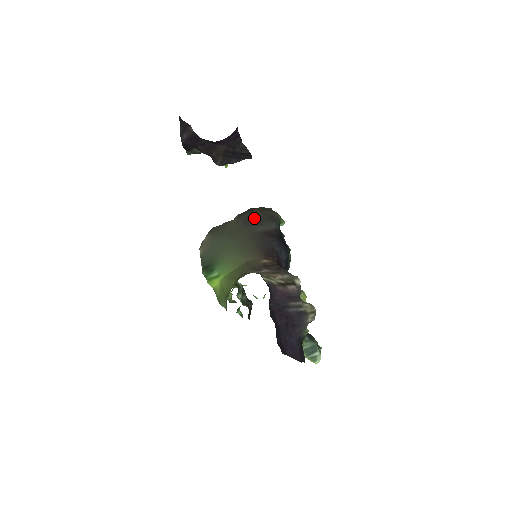
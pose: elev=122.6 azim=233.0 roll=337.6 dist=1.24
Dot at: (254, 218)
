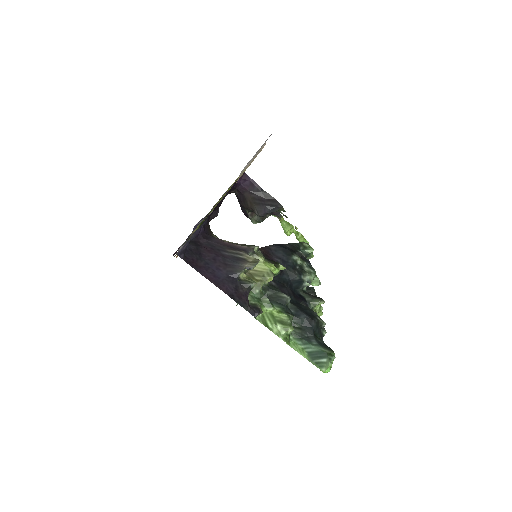
Dot at: occluded
